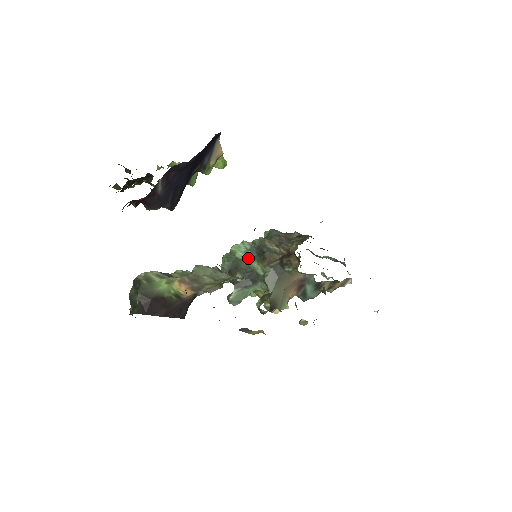
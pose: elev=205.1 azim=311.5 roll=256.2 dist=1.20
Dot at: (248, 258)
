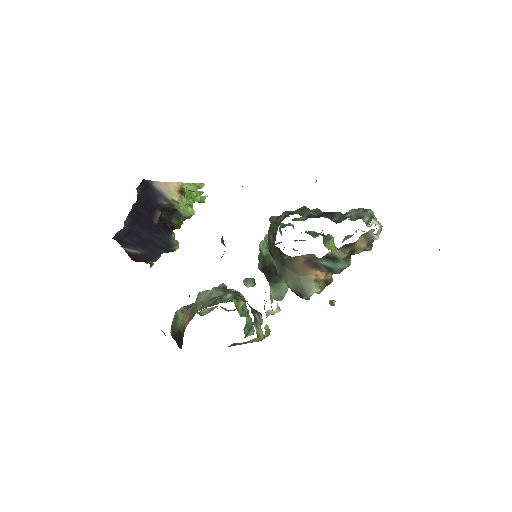
Dot at: (268, 253)
